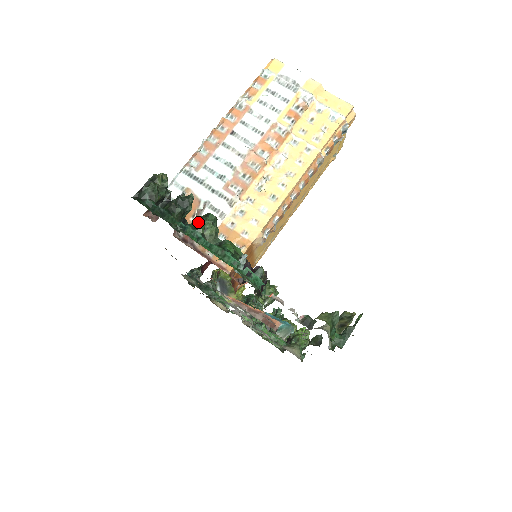
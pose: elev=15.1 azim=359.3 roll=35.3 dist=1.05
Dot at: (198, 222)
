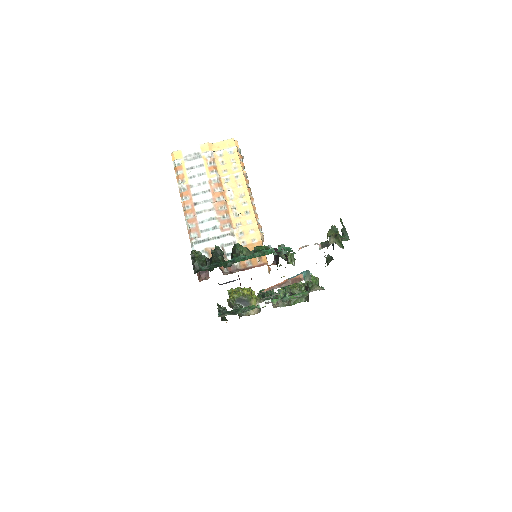
Dot at: (235, 253)
